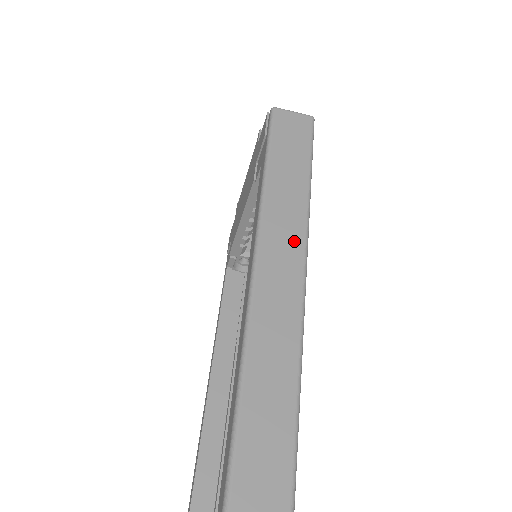
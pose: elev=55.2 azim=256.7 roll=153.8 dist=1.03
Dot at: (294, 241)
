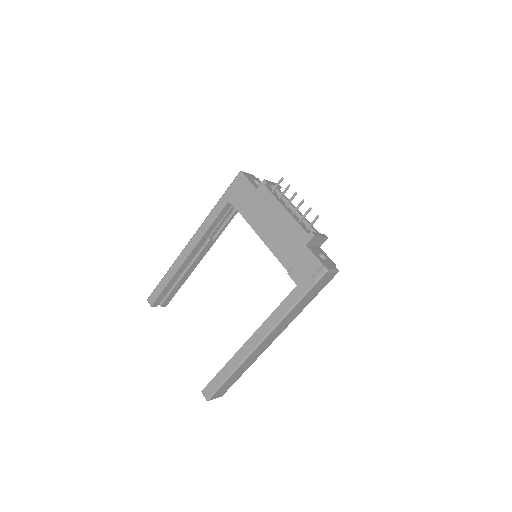
Dot at: (282, 330)
